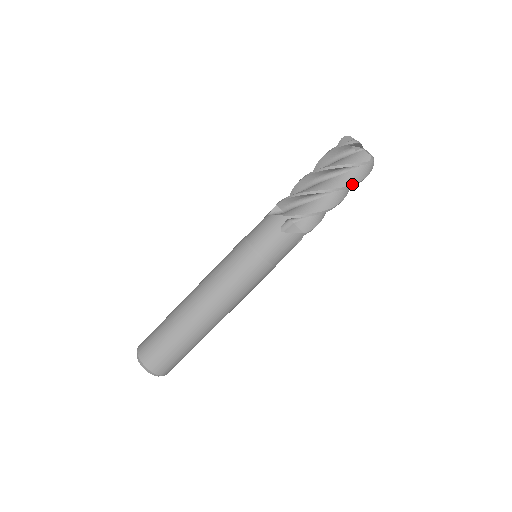
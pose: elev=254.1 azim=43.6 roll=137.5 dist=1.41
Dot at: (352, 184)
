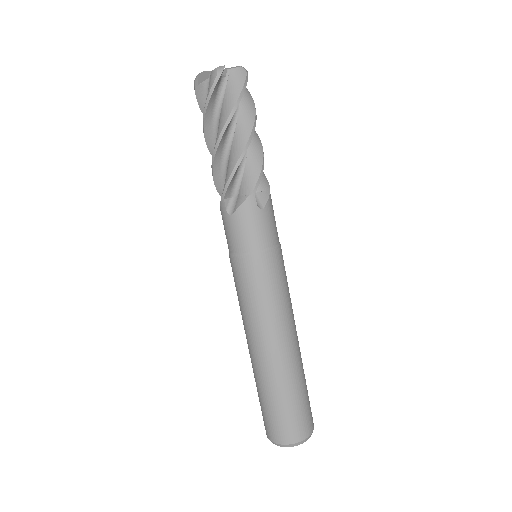
Dot at: (254, 107)
